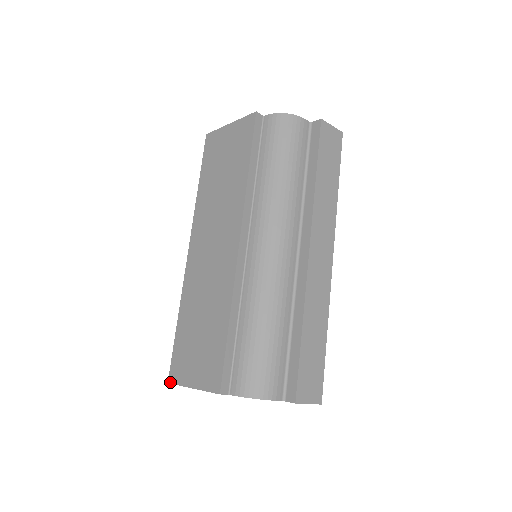
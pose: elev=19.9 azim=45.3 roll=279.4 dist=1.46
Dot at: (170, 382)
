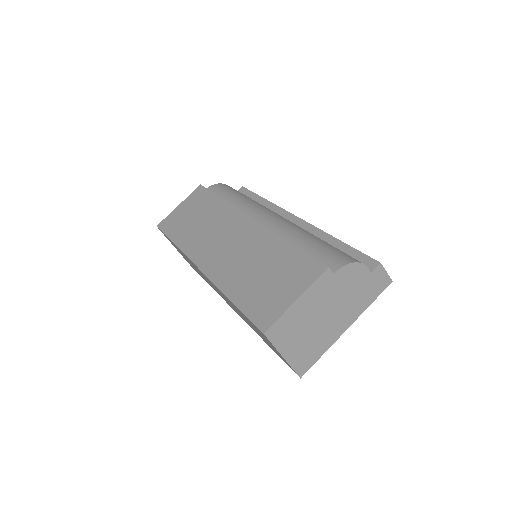
Dot at: (266, 329)
